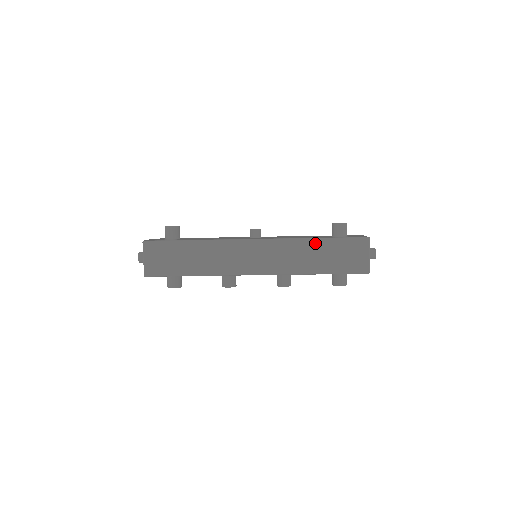
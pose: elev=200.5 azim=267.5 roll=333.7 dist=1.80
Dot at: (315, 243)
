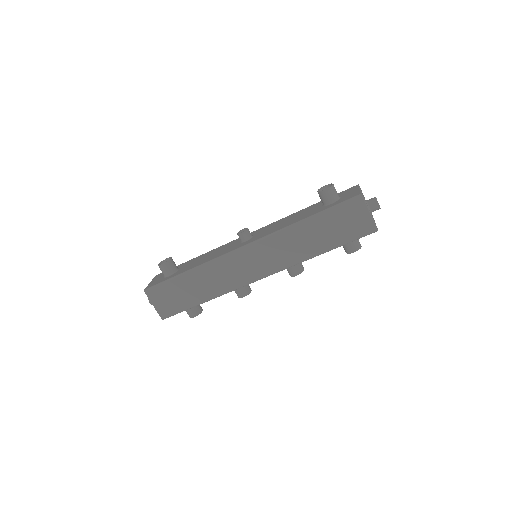
Dot at: (306, 225)
